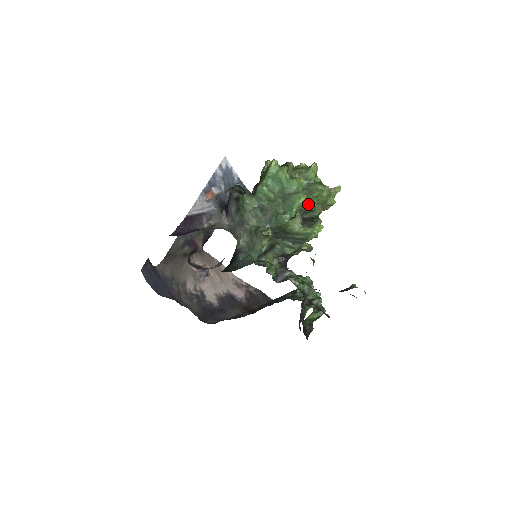
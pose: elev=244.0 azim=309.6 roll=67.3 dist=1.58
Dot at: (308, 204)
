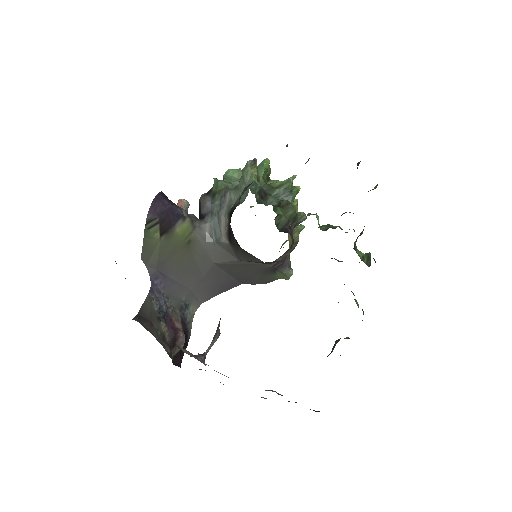
Dot at: occluded
